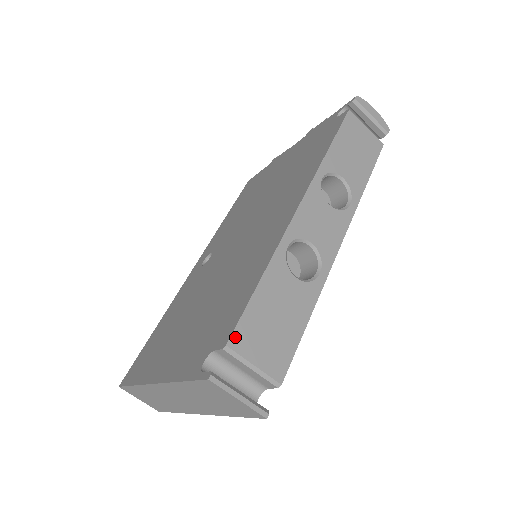
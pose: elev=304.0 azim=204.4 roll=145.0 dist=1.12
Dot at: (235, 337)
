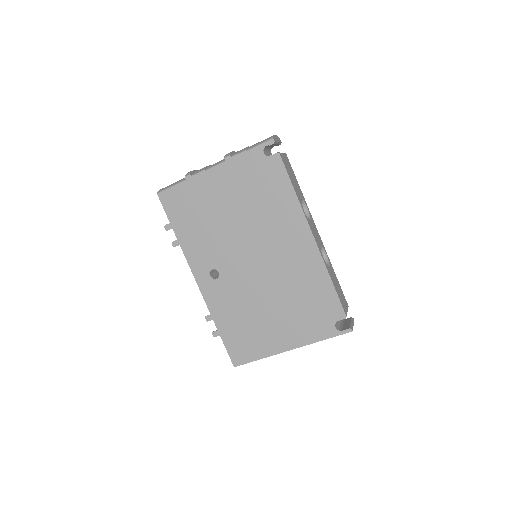
Dot at: (345, 311)
